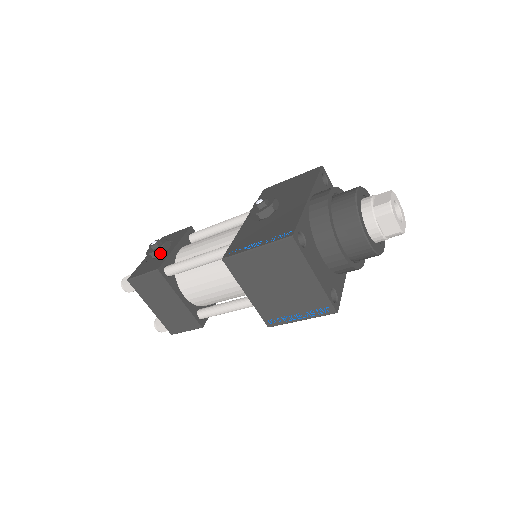
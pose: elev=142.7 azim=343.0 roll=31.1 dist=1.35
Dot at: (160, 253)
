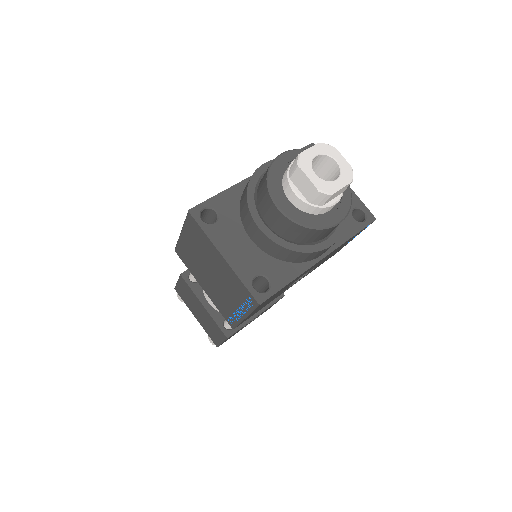
Dot at: occluded
